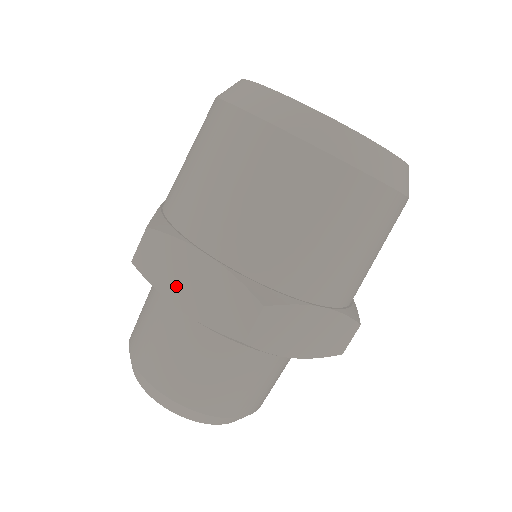
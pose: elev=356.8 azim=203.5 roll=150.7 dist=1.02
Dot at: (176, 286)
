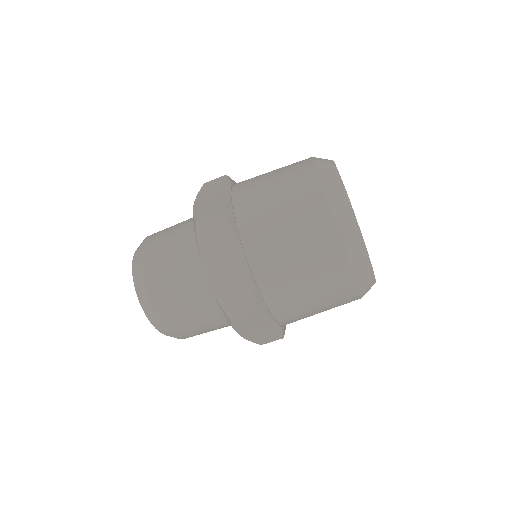
Dot at: (248, 330)
